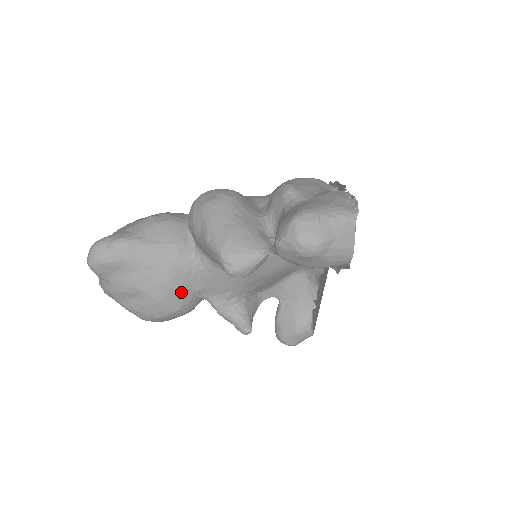
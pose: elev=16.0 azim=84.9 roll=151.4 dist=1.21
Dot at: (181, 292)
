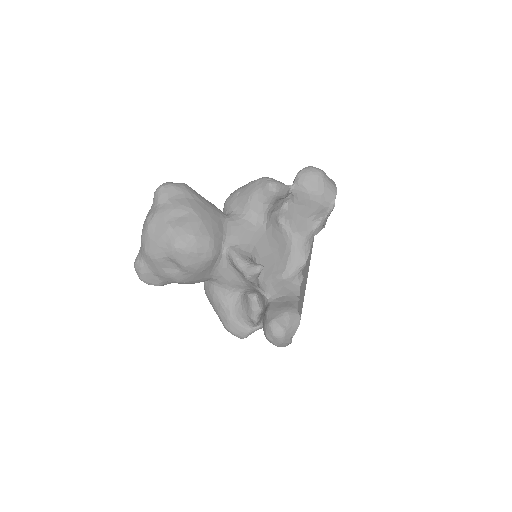
Dot at: (216, 226)
